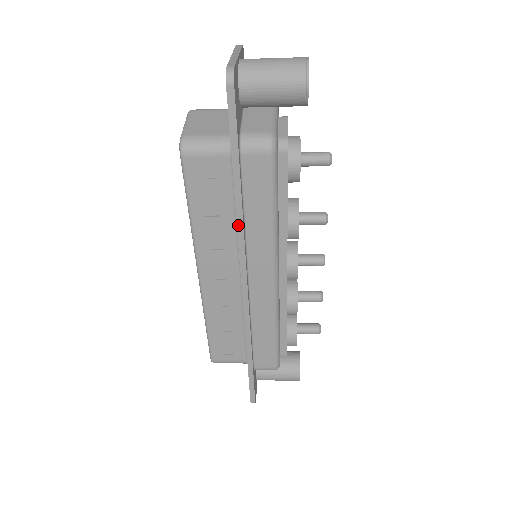
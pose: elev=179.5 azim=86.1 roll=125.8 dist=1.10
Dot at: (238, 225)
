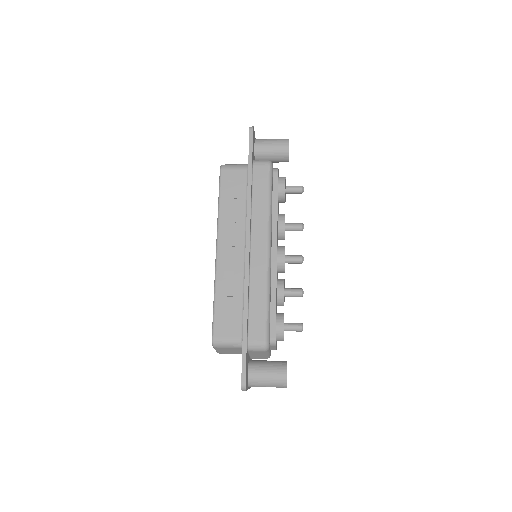
Dot at: (248, 203)
